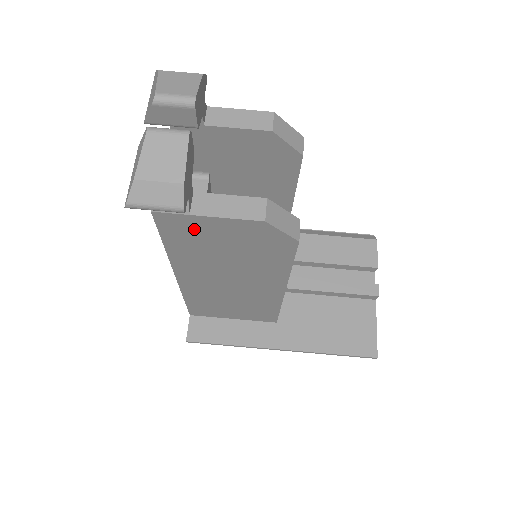
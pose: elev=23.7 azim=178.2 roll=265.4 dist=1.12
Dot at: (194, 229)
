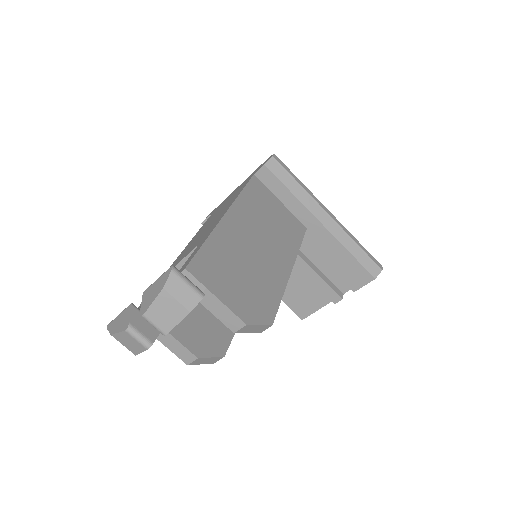
Dot at: occluded
